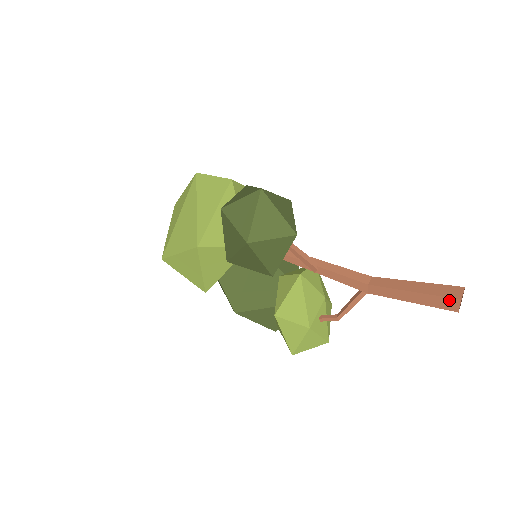
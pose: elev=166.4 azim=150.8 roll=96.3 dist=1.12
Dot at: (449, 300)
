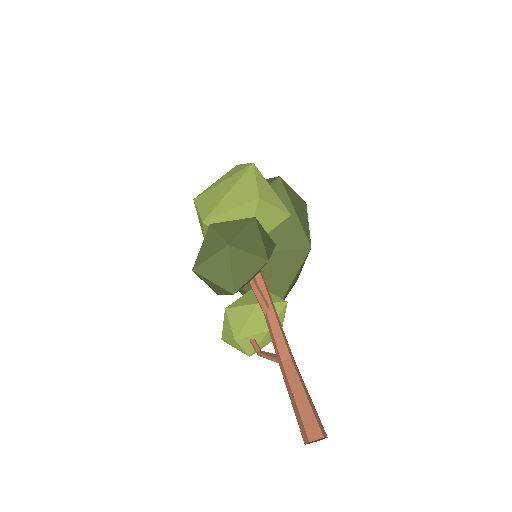
Dot at: (305, 432)
